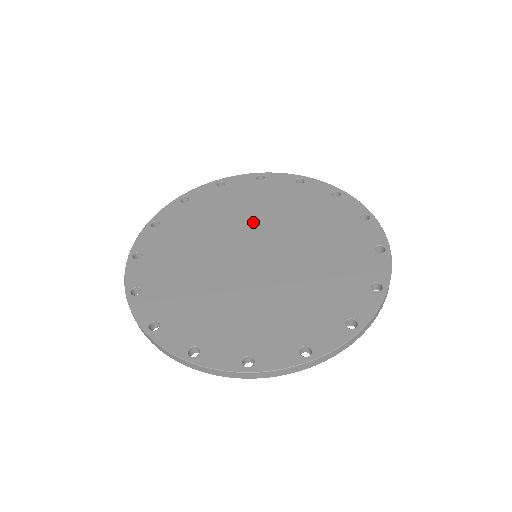
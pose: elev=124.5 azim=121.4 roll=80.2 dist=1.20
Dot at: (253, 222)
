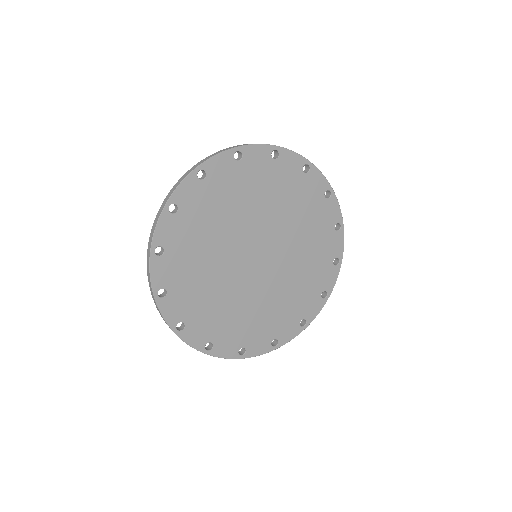
Dot at: (236, 232)
